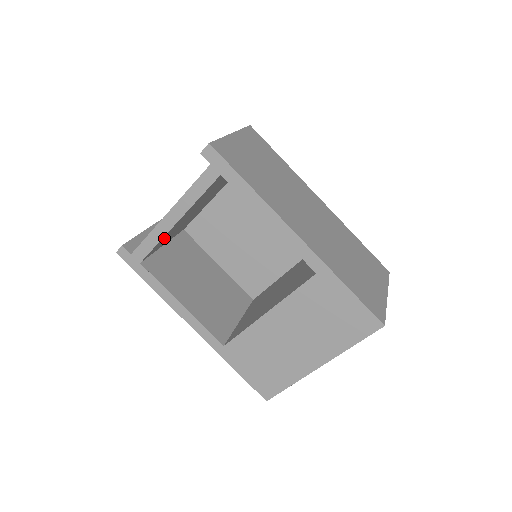
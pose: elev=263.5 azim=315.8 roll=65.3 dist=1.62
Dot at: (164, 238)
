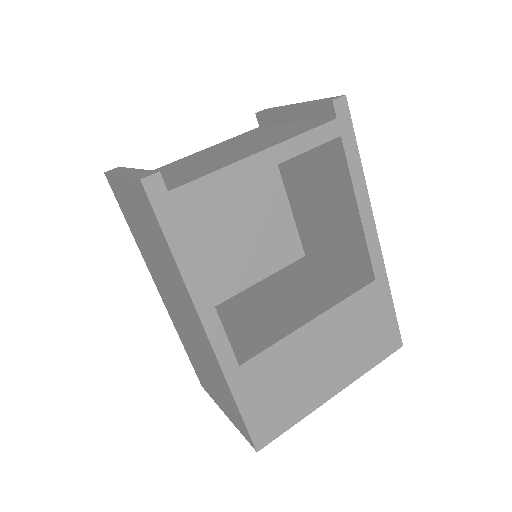
Dot at: occluded
